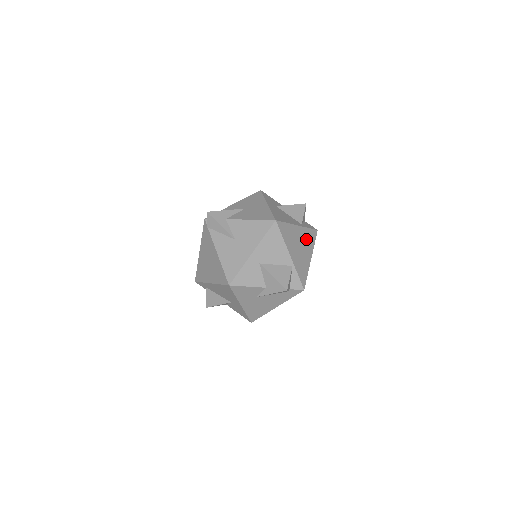
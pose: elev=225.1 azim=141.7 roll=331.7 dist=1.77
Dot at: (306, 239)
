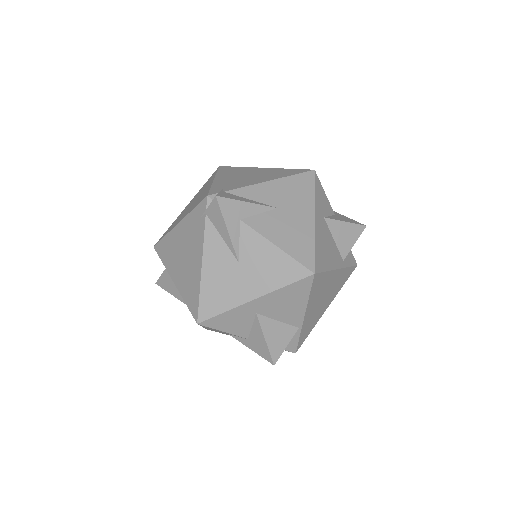
Dot at: (337, 284)
